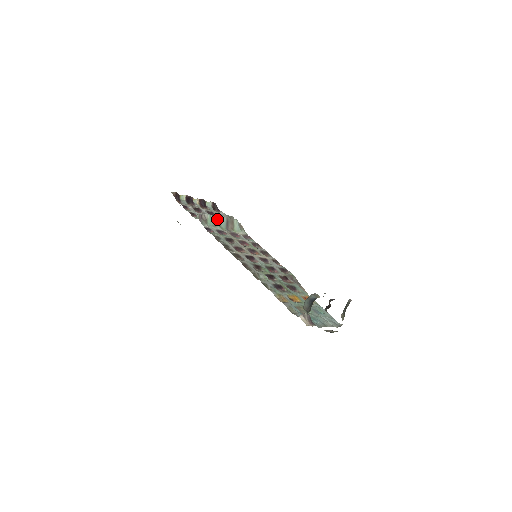
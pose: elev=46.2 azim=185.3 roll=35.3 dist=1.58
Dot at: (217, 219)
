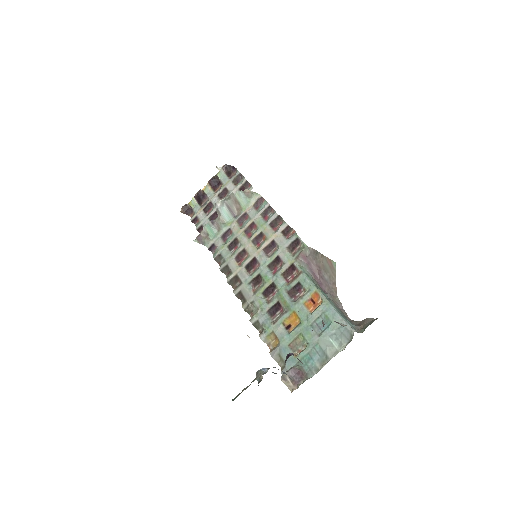
Dot at: (216, 219)
